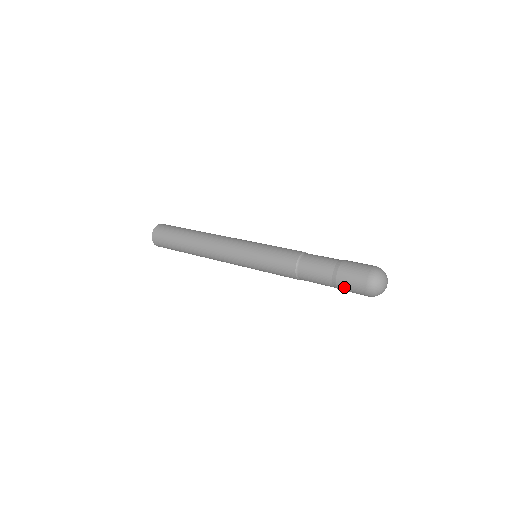
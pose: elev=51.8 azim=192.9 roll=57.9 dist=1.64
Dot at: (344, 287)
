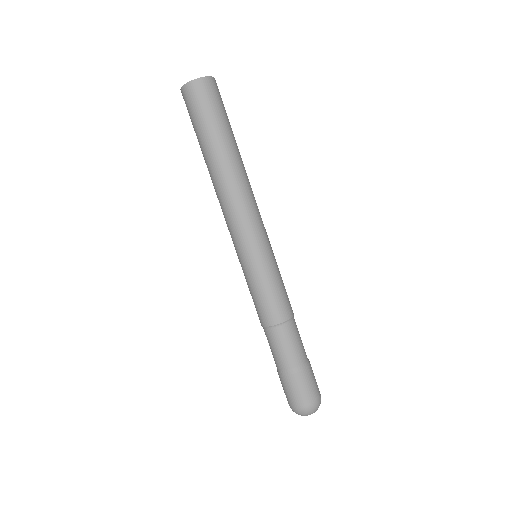
Dot at: (284, 383)
